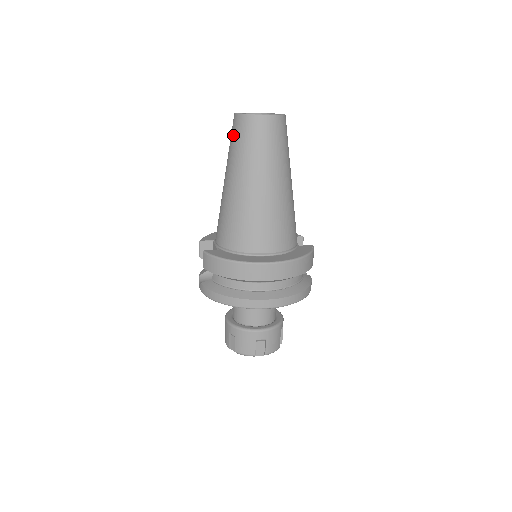
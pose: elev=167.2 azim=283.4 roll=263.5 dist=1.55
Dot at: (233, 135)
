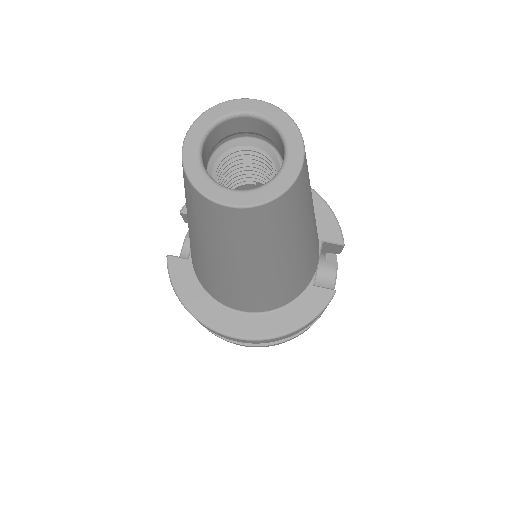
Dot at: occluded
